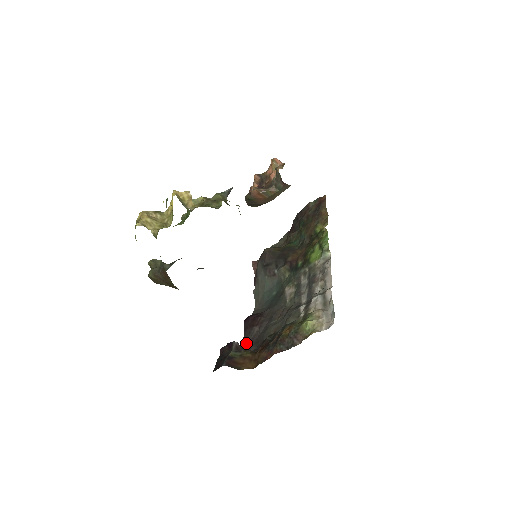
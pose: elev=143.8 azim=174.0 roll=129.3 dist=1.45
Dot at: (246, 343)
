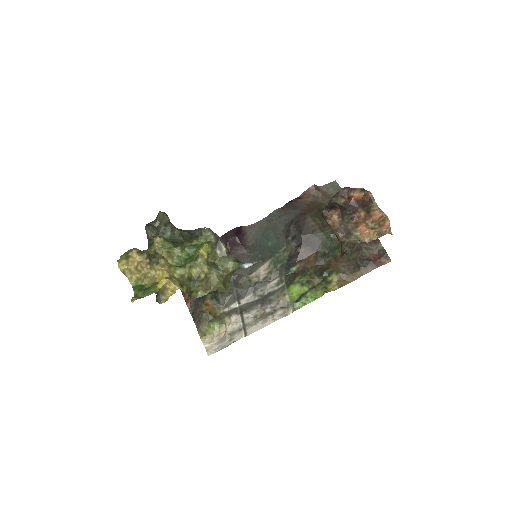
Dot at: occluded
